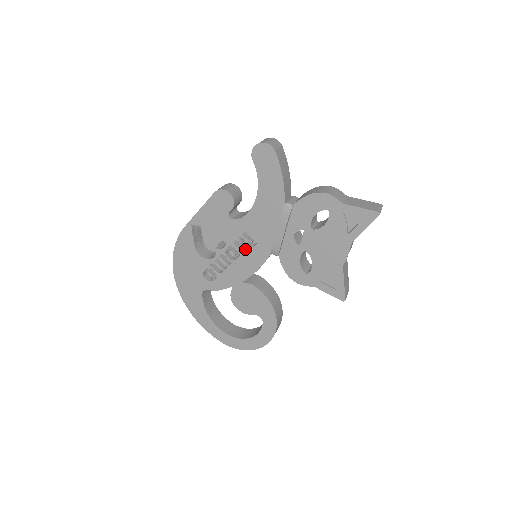
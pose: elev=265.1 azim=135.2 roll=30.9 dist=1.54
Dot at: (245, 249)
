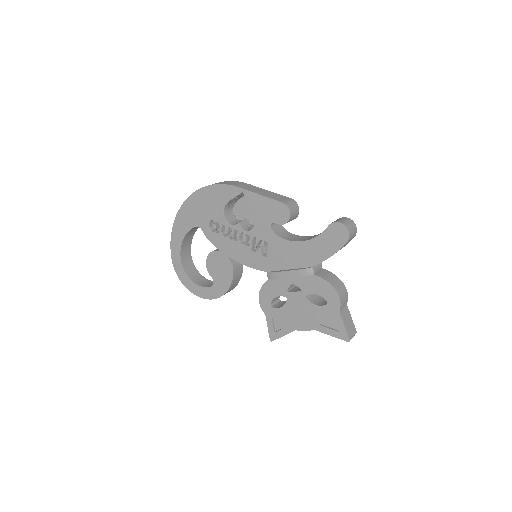
Dot at: (255, 246)
